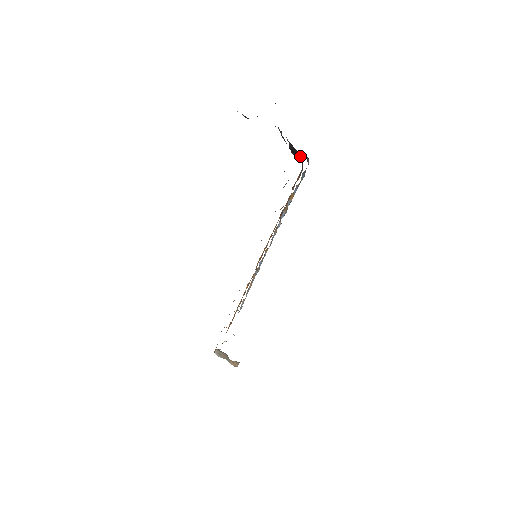
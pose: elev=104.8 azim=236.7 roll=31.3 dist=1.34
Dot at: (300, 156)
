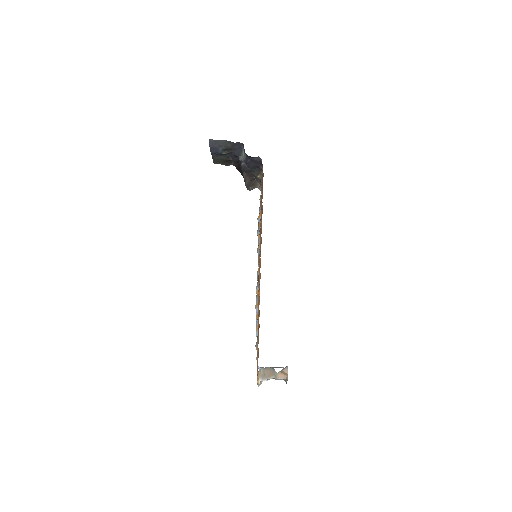
Dot at: (257, 174)
